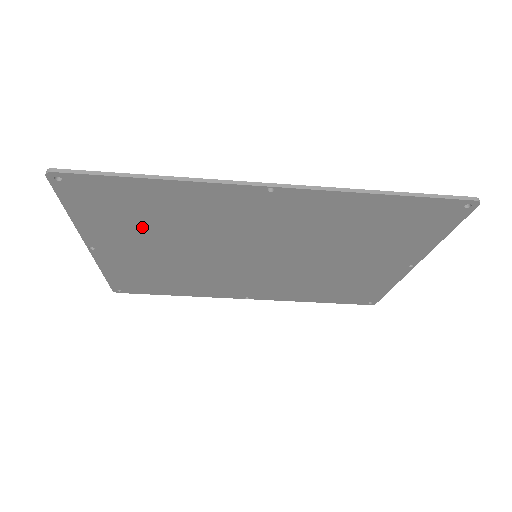
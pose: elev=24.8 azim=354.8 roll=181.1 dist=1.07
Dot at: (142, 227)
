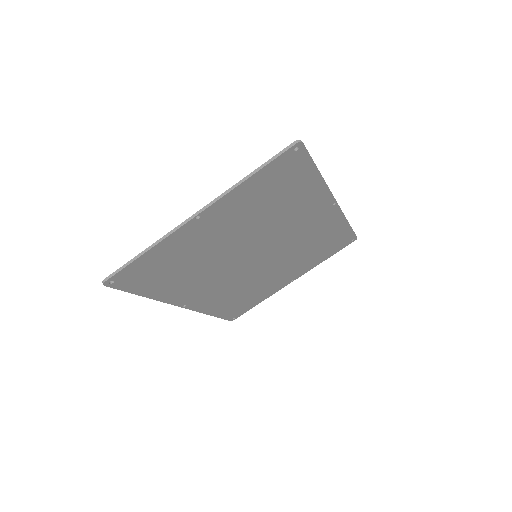
Dot at: (258, 208)
